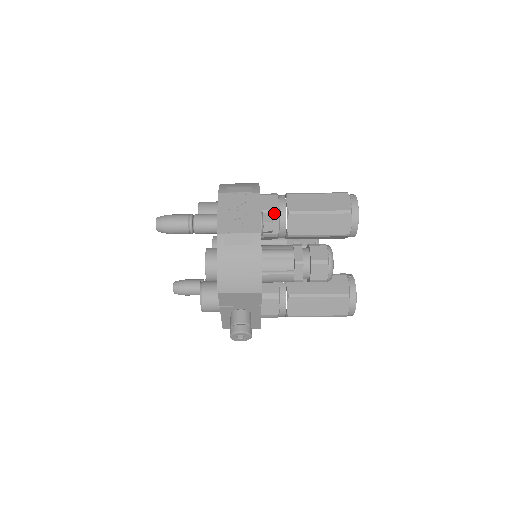
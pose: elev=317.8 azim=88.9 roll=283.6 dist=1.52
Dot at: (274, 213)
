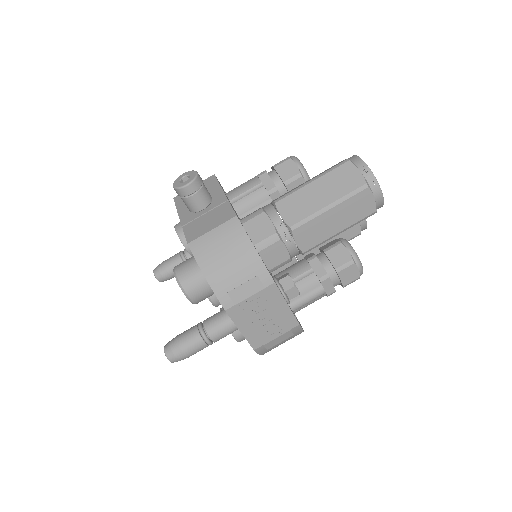
Dot at: (286, 263)
